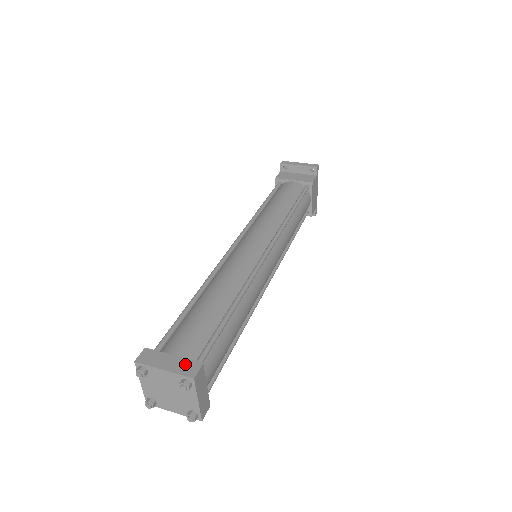
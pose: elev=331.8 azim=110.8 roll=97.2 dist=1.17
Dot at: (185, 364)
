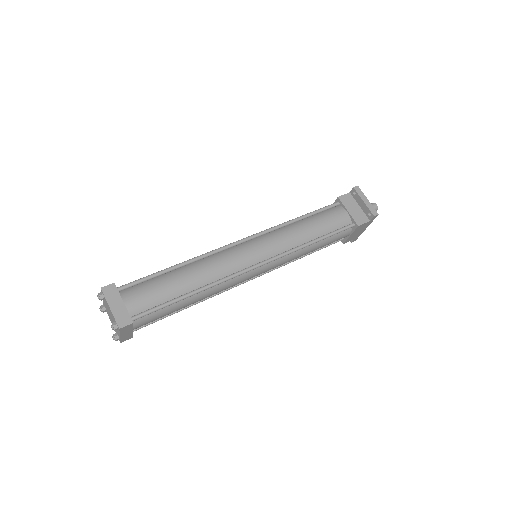
Dot at: (124, 315)
